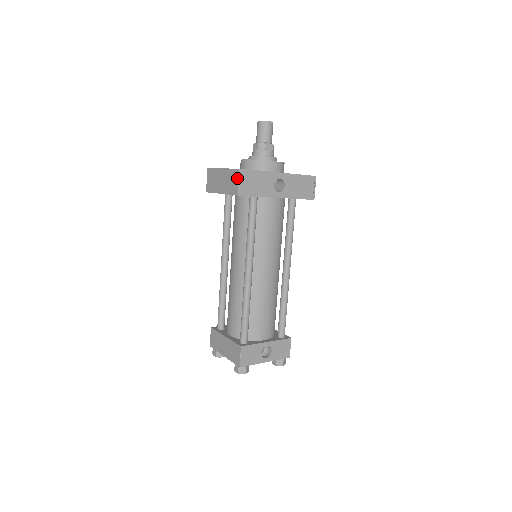
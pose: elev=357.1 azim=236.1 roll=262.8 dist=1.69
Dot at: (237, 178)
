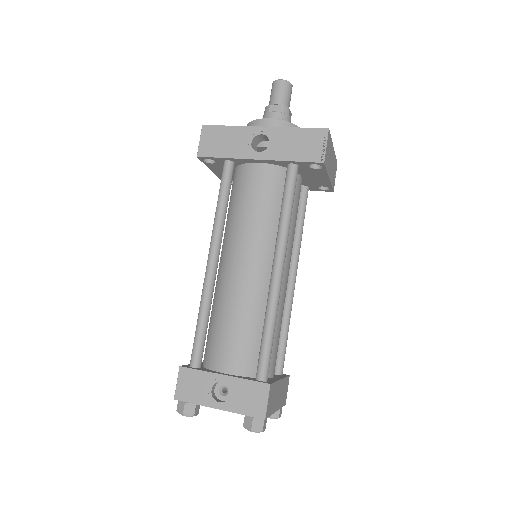
Dot at: (201, 138)
